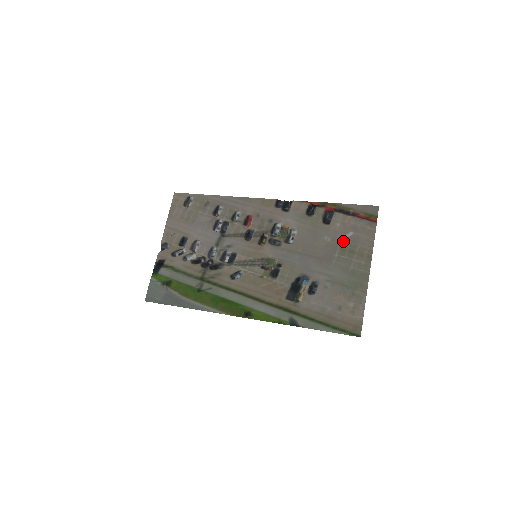
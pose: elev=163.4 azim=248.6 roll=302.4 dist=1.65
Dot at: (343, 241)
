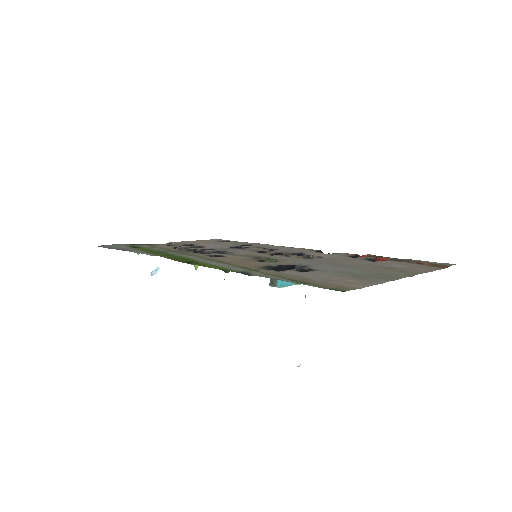
Dot at: (384, 265)
